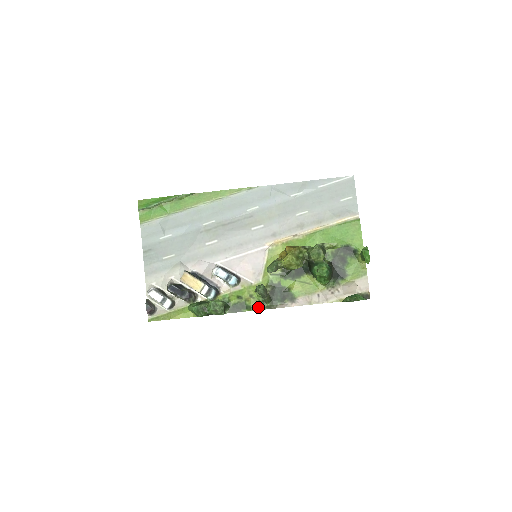
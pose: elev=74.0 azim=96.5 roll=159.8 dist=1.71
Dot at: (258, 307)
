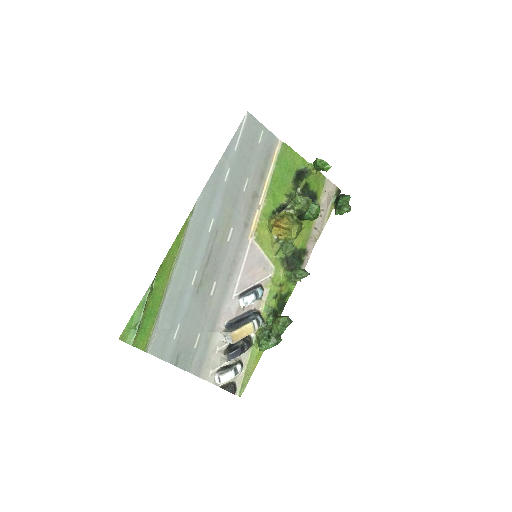
Dot at: (292, 286)
